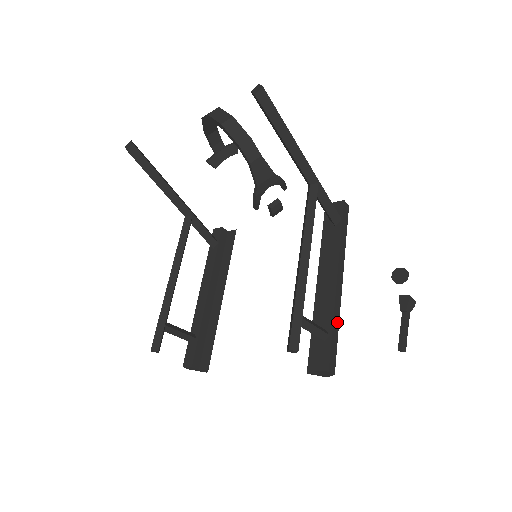
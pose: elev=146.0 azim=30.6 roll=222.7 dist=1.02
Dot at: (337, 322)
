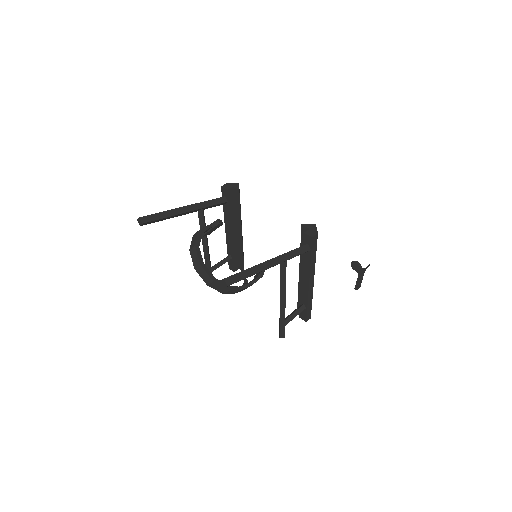
Dot at: (311, 299)
